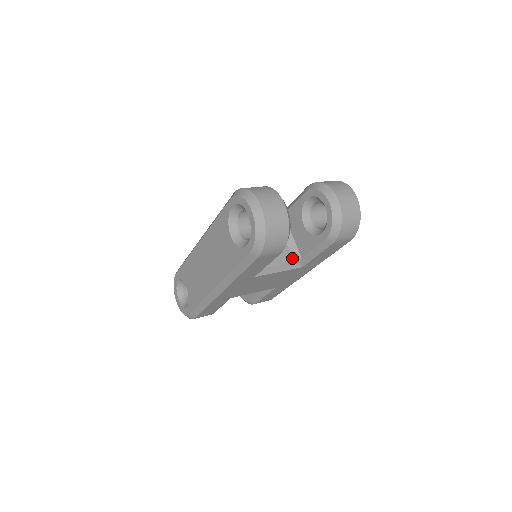
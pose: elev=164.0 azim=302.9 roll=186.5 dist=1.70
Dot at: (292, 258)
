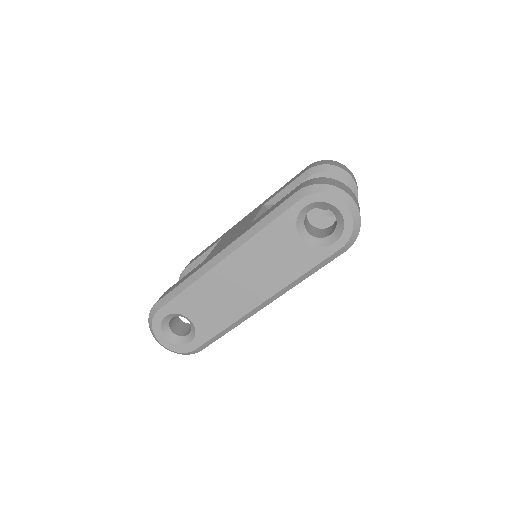
Dot at: occluded
